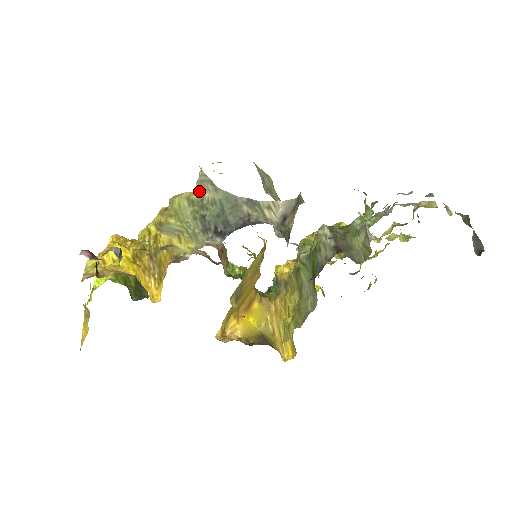
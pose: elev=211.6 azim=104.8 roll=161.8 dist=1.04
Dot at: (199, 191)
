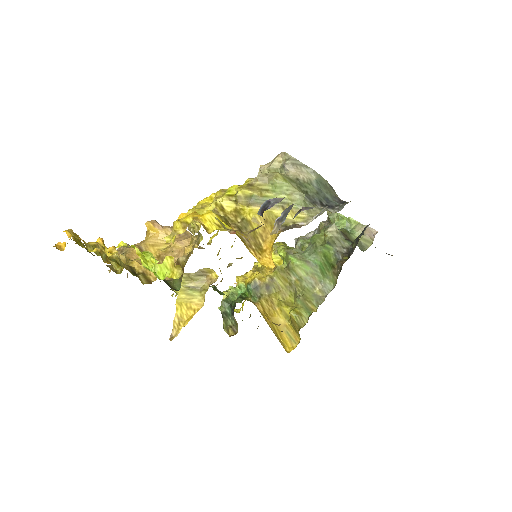
Dot at: occluded
